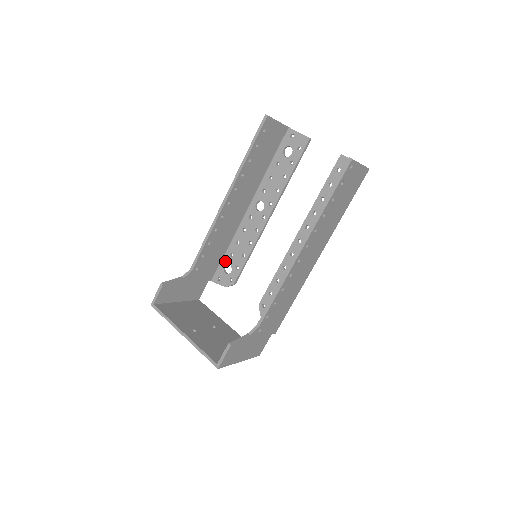
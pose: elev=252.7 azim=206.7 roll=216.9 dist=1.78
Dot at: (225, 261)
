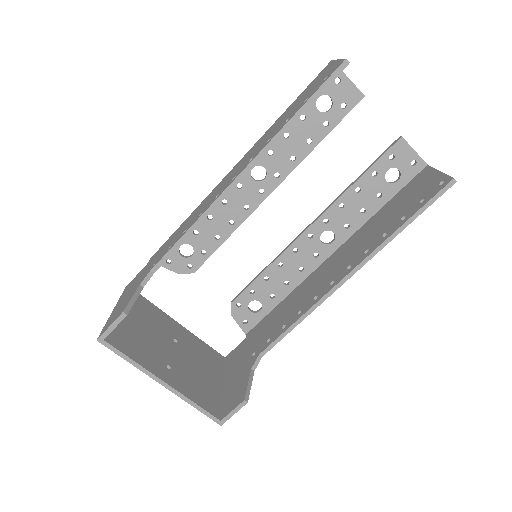
Dot at: occluded
